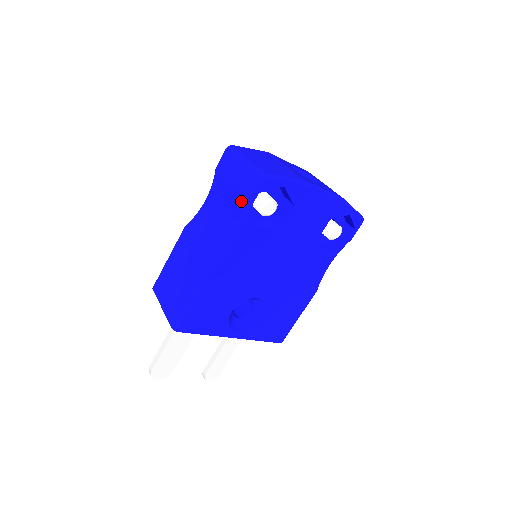
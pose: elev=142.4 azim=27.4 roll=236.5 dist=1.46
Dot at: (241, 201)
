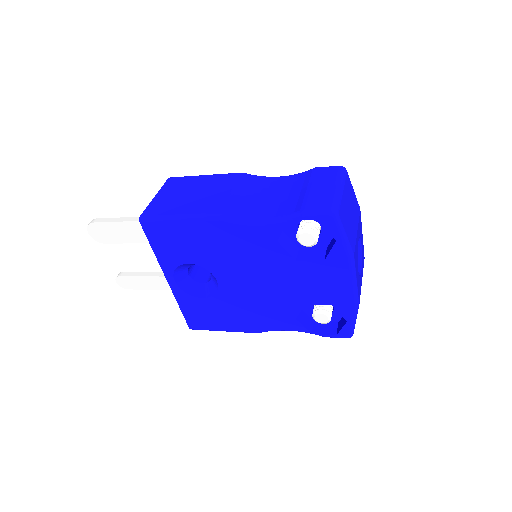
Dot at: (298, 207)
